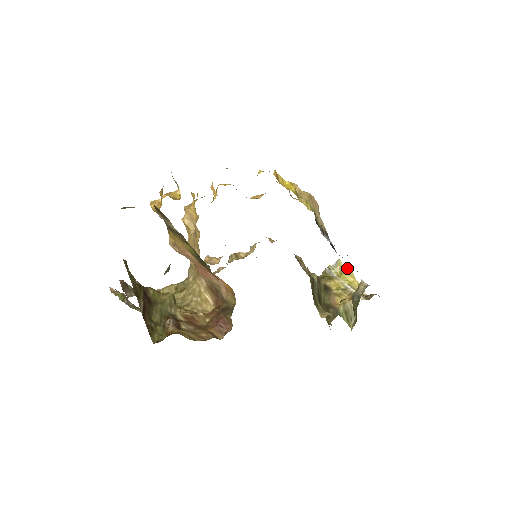
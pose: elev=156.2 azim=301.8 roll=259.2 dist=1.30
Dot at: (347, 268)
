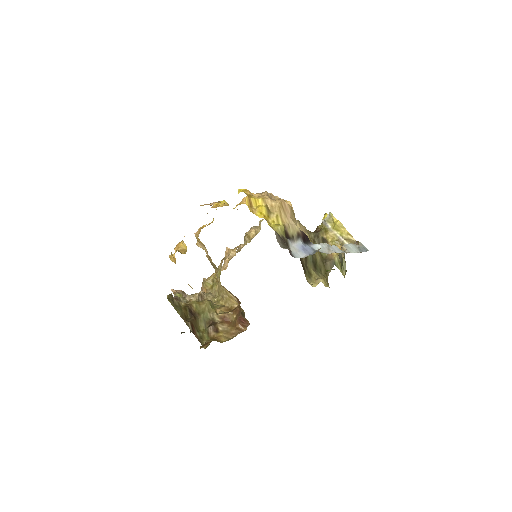
Dot at: (337, 220)
